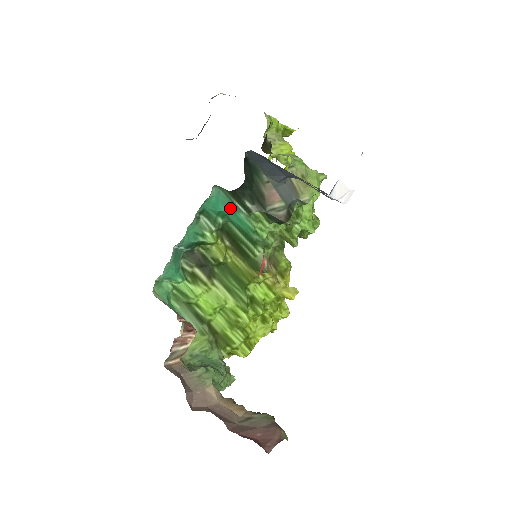
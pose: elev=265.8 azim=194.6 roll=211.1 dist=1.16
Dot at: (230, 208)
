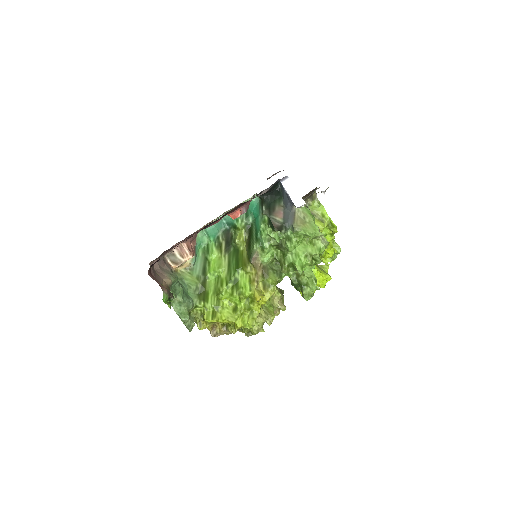
Dot at: (258, 212)
